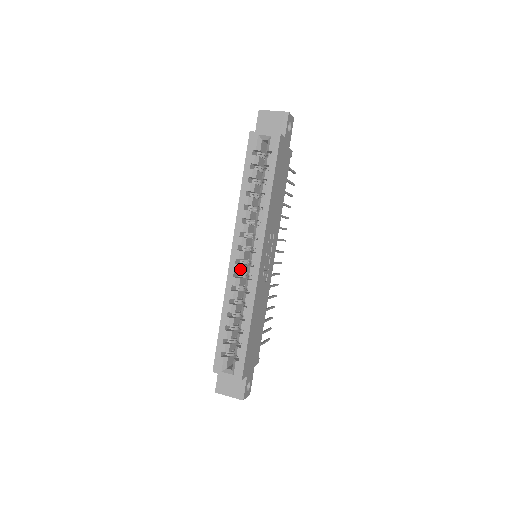
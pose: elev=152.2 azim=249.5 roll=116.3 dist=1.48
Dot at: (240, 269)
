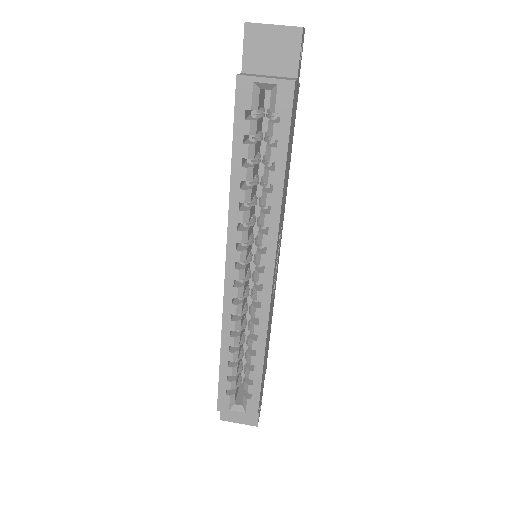
Dot at: (241, 292)
